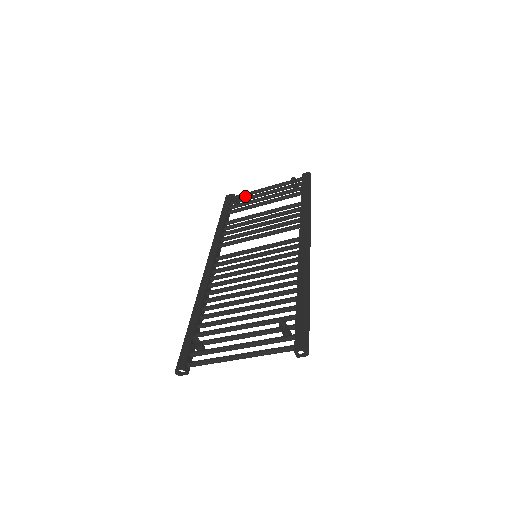
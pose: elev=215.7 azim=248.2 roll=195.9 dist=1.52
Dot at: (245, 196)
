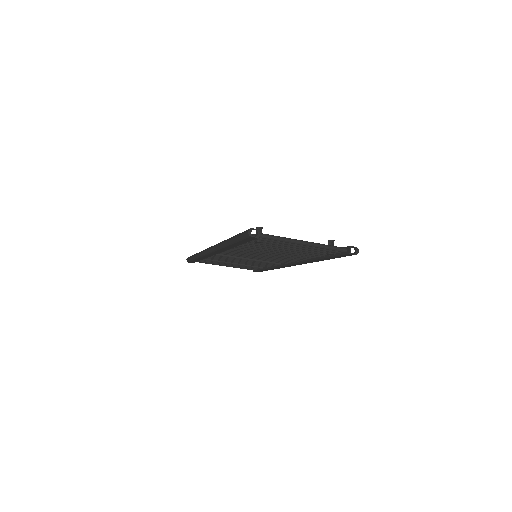
Dot at: occluded
